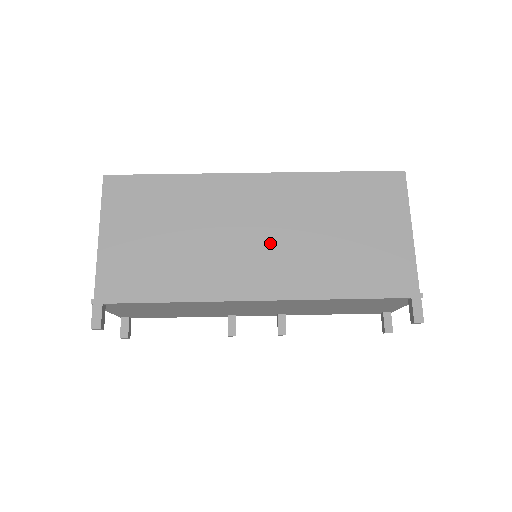
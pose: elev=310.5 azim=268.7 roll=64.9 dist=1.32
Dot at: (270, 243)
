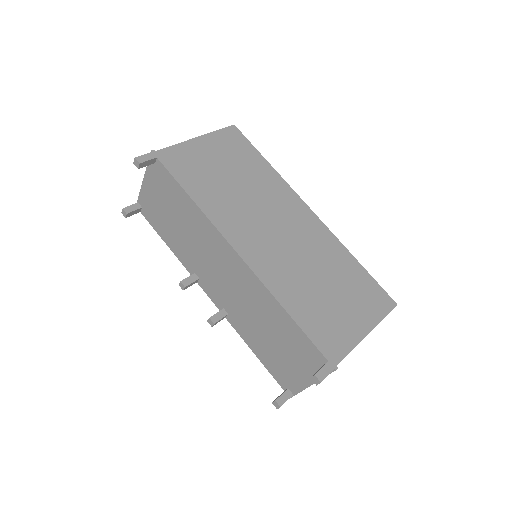
Dot at: (280, 241)
